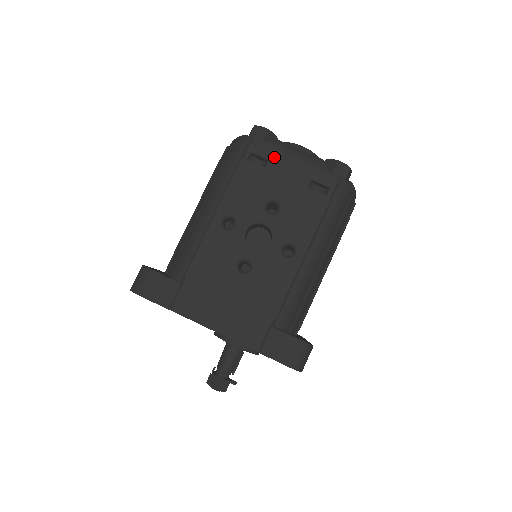
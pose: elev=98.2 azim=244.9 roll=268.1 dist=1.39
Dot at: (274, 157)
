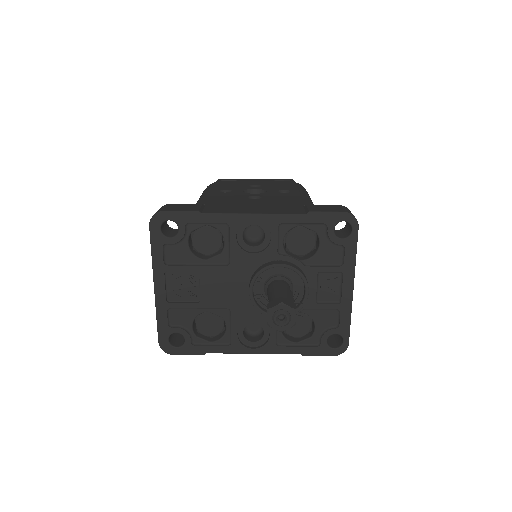
Dot at: (240, 179)
